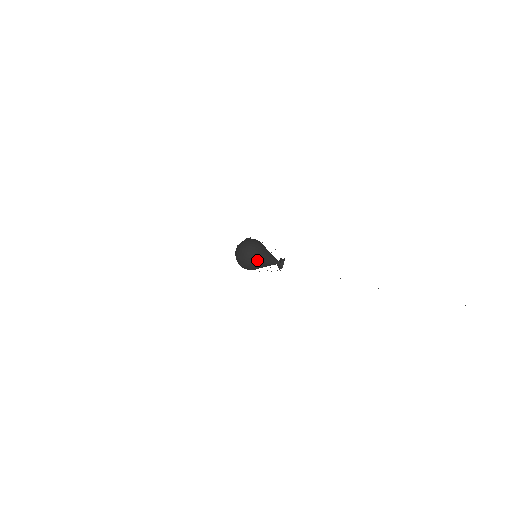
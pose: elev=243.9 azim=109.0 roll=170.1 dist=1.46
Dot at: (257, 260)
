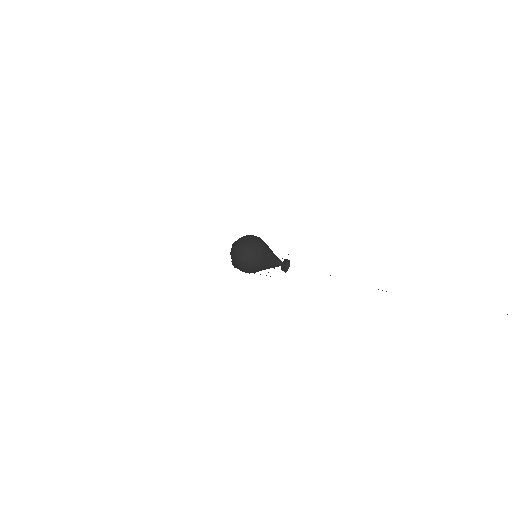
Dot at: (261, 252)
